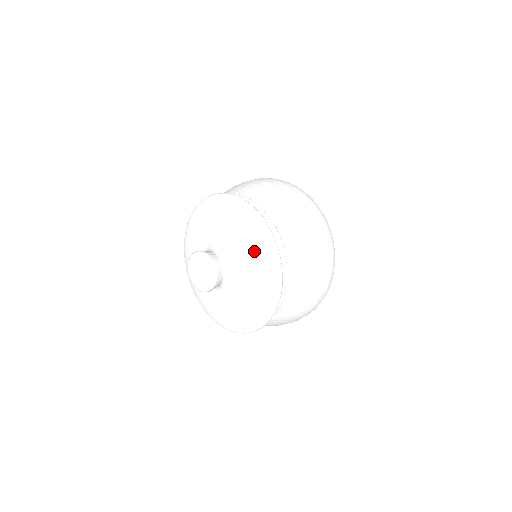
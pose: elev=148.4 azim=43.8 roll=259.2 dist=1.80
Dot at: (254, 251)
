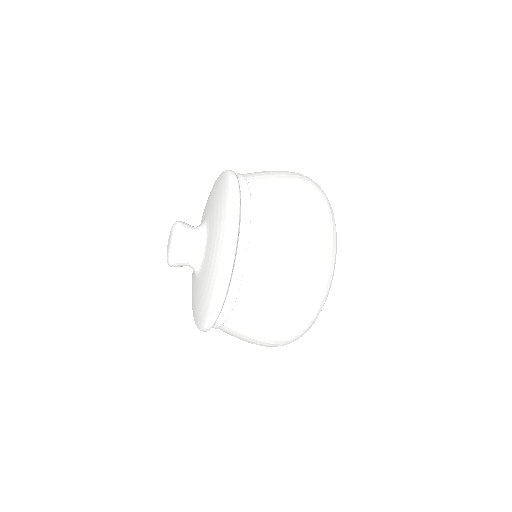
Dot at: (219, 203)
